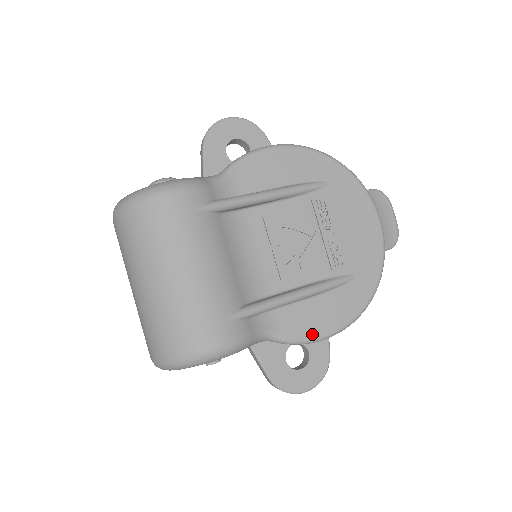
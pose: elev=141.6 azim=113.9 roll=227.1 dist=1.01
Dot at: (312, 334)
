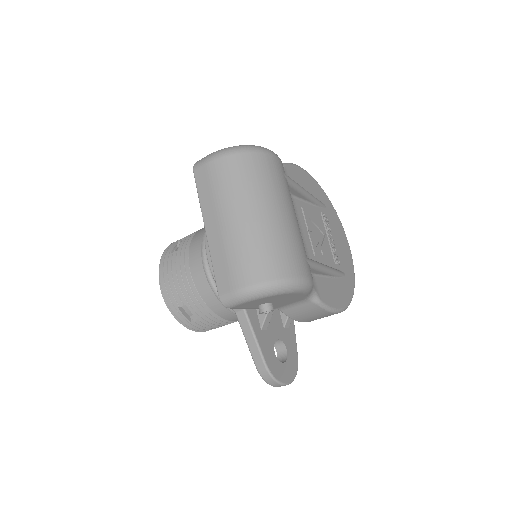
Dot at: (333, 304)
